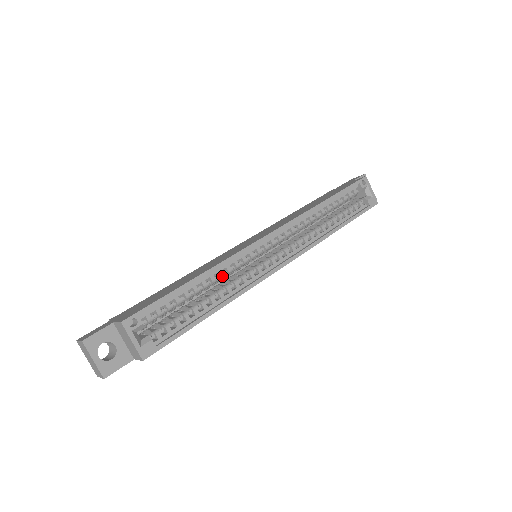
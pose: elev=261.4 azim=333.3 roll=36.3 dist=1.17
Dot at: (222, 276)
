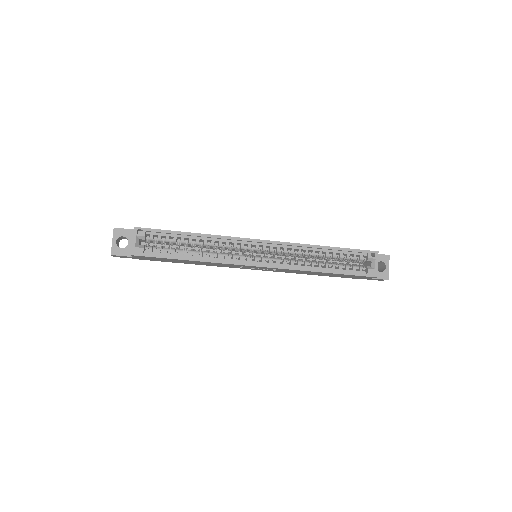
Dot at: (213, 244)
